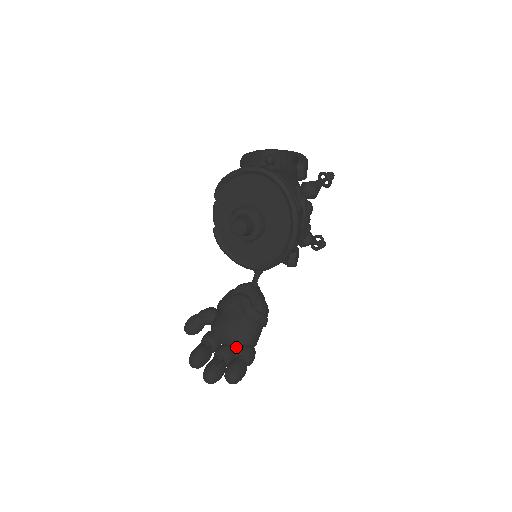
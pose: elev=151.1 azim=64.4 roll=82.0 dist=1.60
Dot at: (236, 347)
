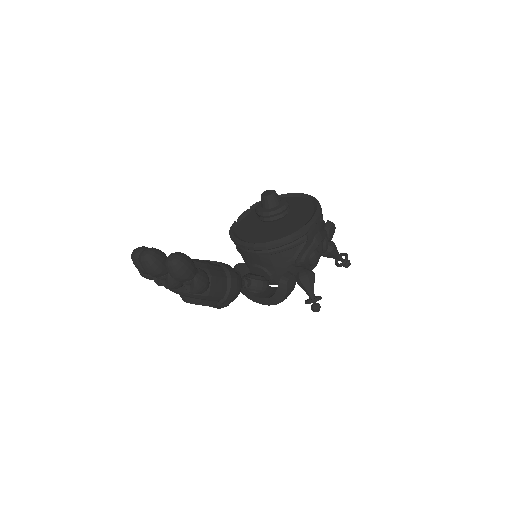
Dot at: occluded
